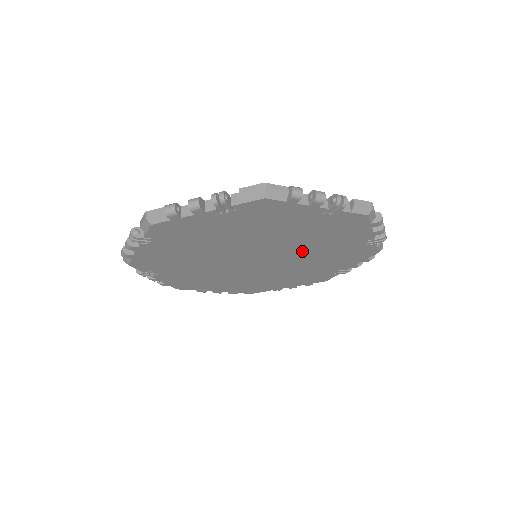
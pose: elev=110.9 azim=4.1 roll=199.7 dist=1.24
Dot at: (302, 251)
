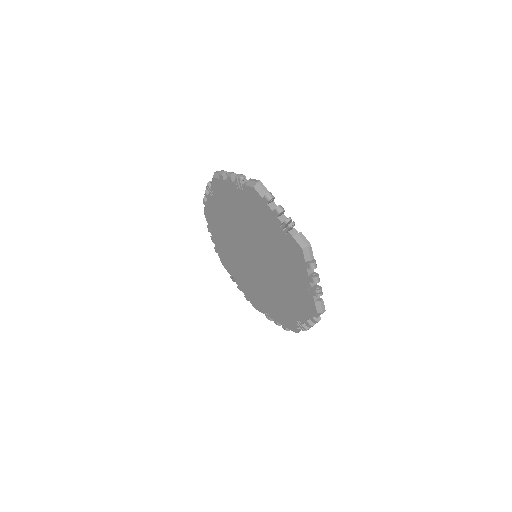
Dot at: (273, 284)
